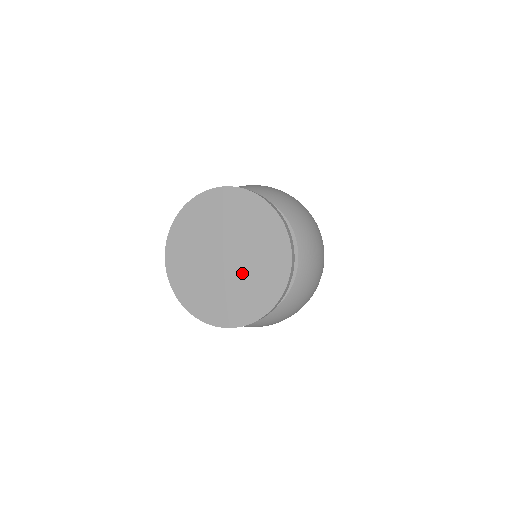
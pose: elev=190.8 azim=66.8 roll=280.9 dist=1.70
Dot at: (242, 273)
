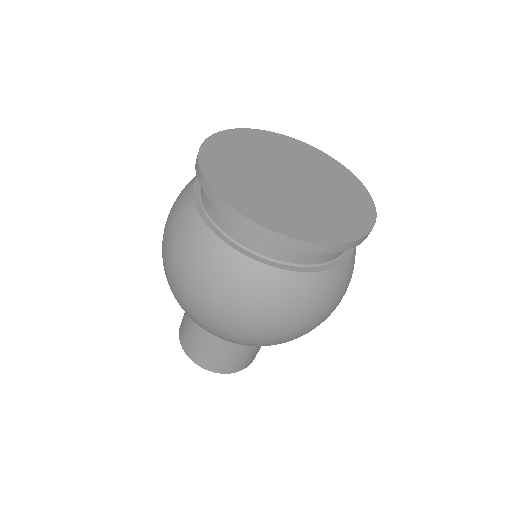
Dot at: (315, 198)
